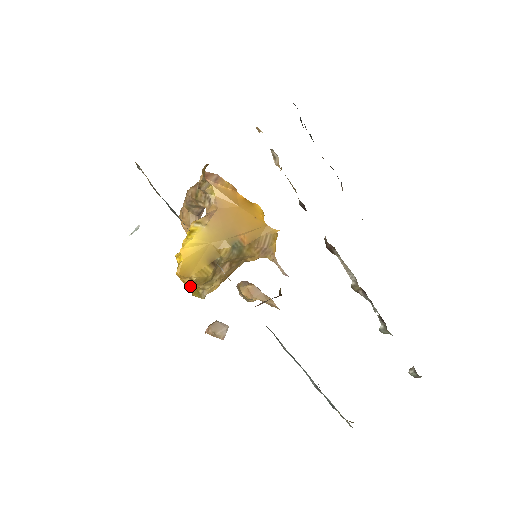
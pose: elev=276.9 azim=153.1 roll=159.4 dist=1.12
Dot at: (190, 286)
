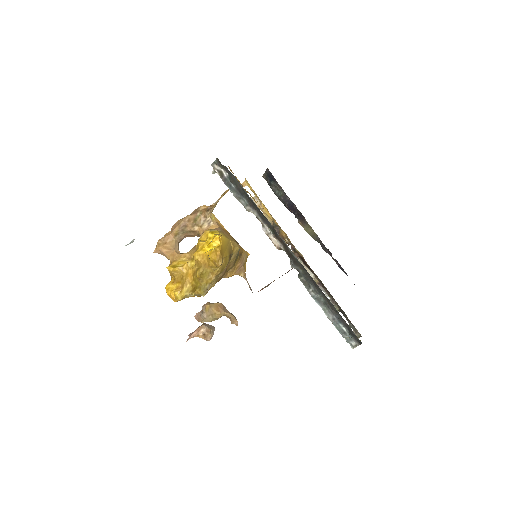
Dot at: (186, 290)
